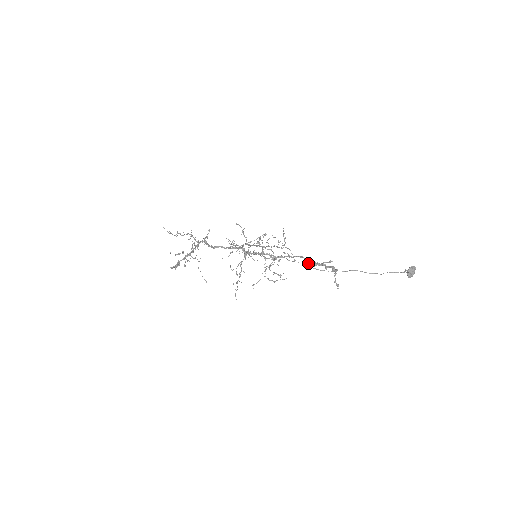
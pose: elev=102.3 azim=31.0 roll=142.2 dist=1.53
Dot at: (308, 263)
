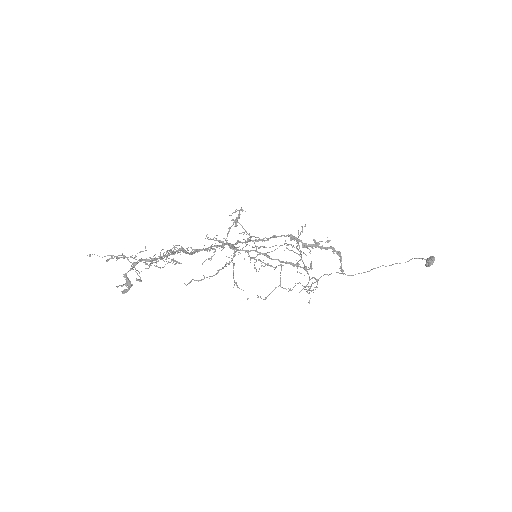
Dot at: (303, 245)
